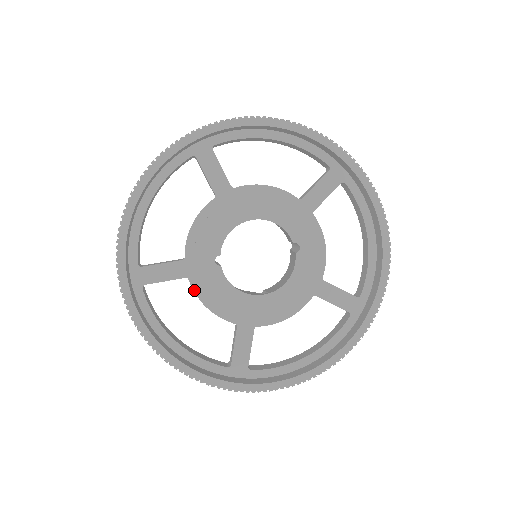
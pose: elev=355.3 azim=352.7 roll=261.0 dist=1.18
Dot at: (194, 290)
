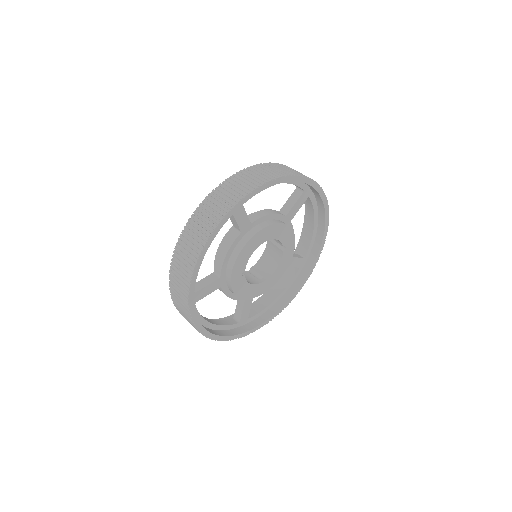
Dot at: (224, 292)
